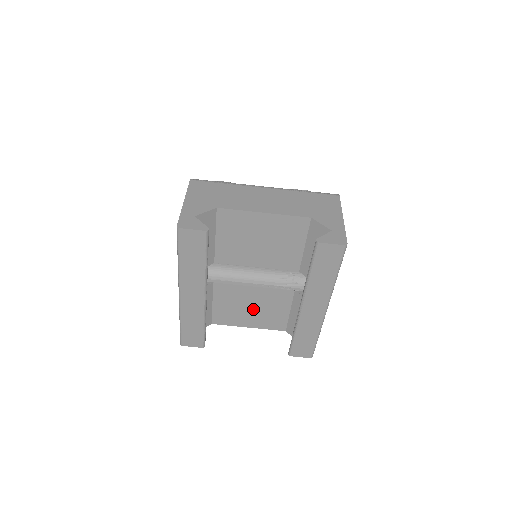
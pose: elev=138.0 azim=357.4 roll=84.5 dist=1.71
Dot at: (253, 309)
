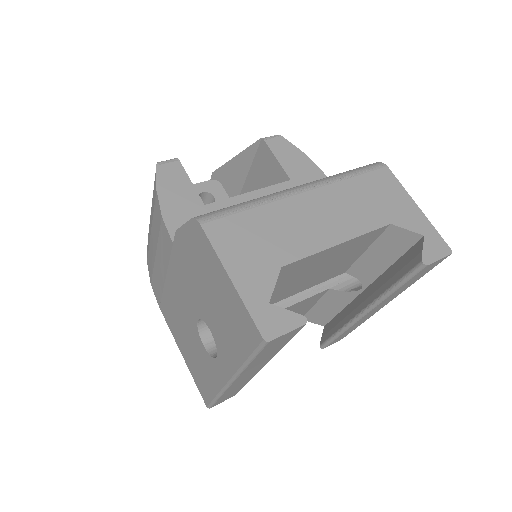
Dot at: occluded
